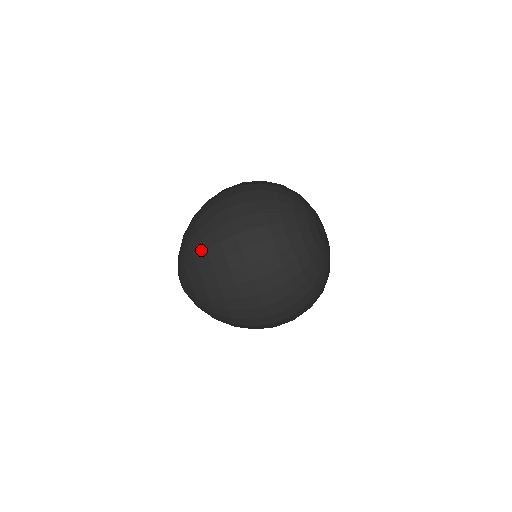
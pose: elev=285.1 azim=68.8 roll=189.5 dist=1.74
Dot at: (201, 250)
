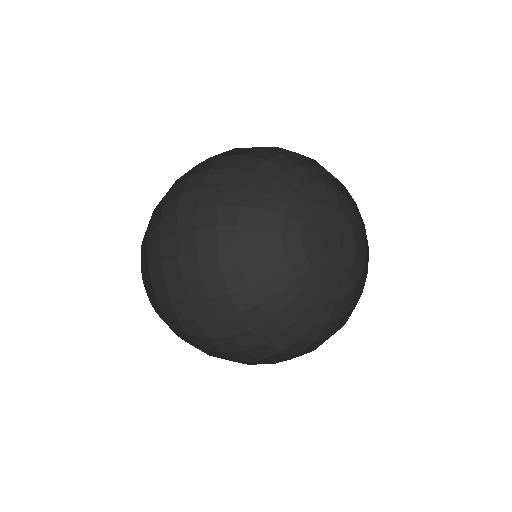
Dot at: (164, 295)
